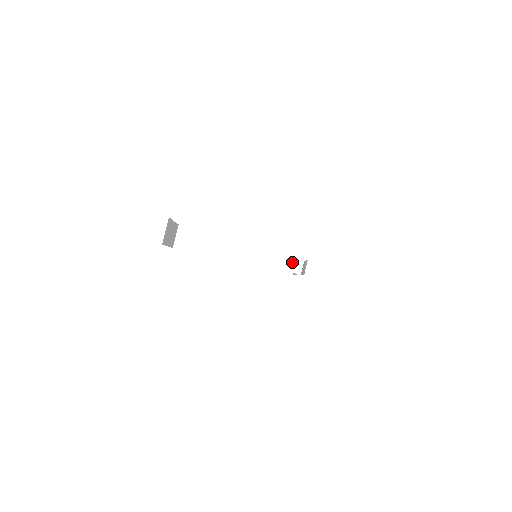
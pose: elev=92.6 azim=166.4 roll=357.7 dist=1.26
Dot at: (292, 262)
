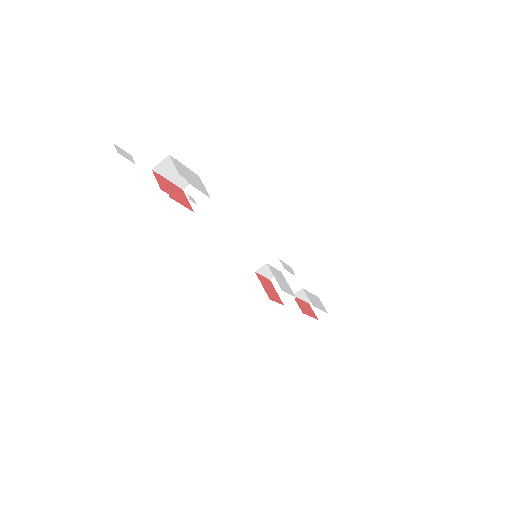
Dot at: occluded
